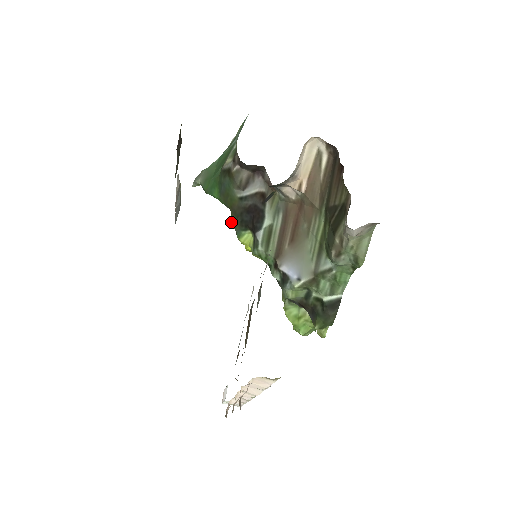
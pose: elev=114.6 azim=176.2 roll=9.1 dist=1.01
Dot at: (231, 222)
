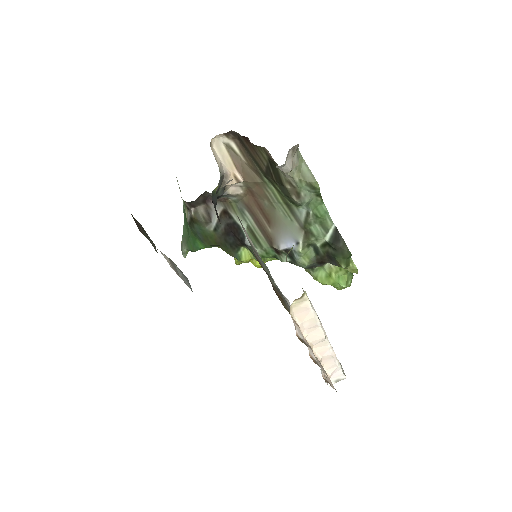
Dot at: (235, 262)
